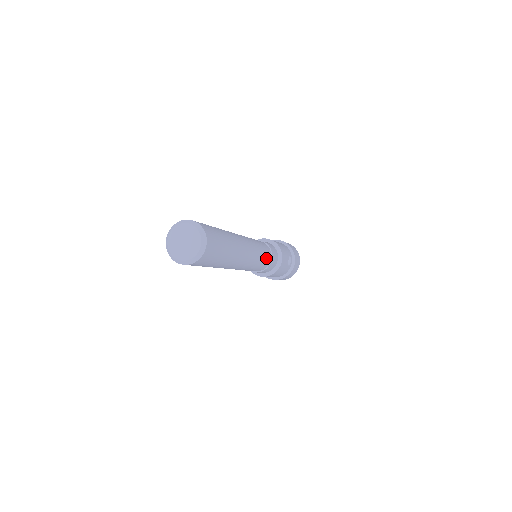
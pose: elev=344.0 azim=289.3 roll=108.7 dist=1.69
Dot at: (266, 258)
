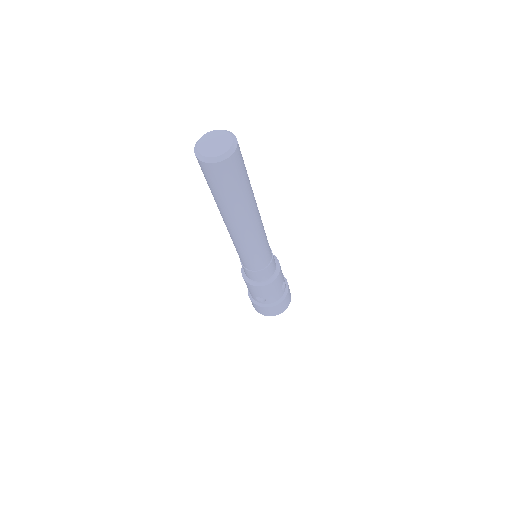
Dot at: (268, 253)
